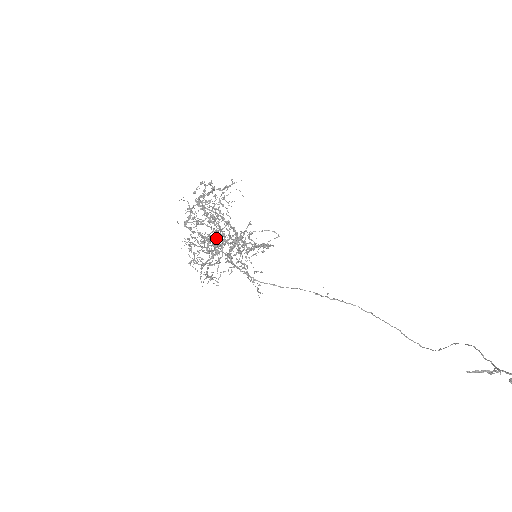
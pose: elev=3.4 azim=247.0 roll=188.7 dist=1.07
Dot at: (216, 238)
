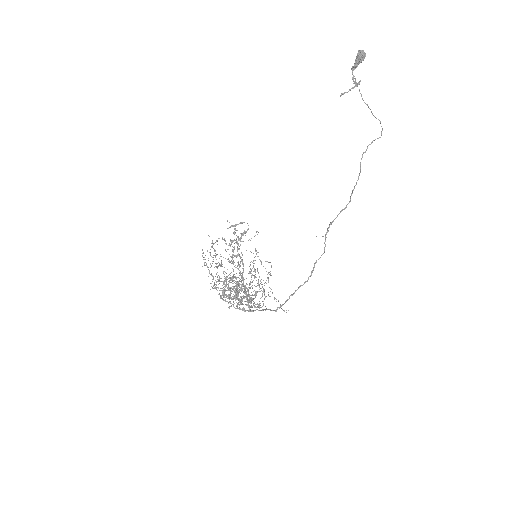
Dot at: occluded
